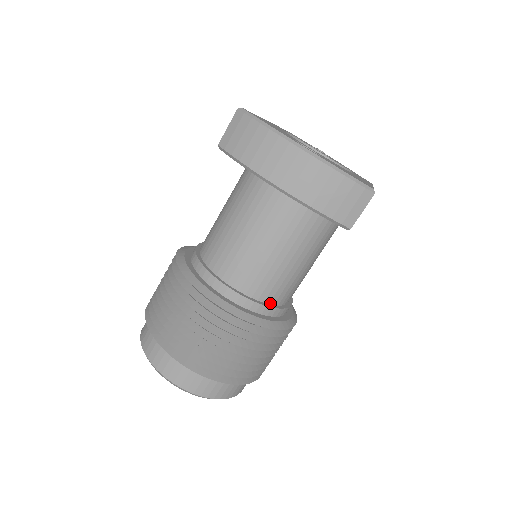
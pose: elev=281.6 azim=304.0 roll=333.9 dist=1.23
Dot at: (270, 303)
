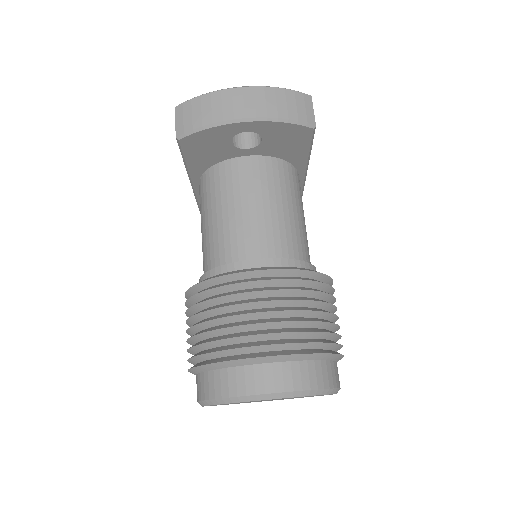
Dot at: occluded
